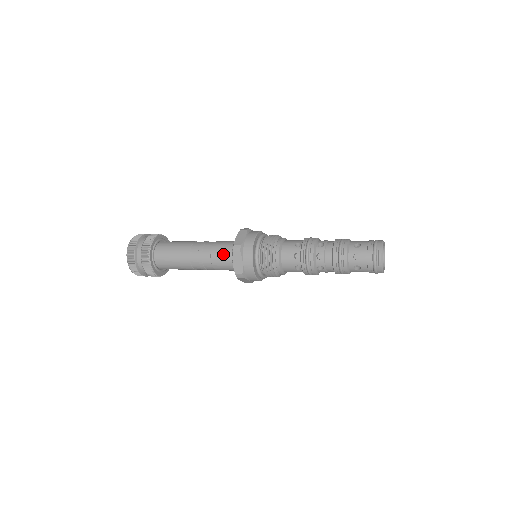
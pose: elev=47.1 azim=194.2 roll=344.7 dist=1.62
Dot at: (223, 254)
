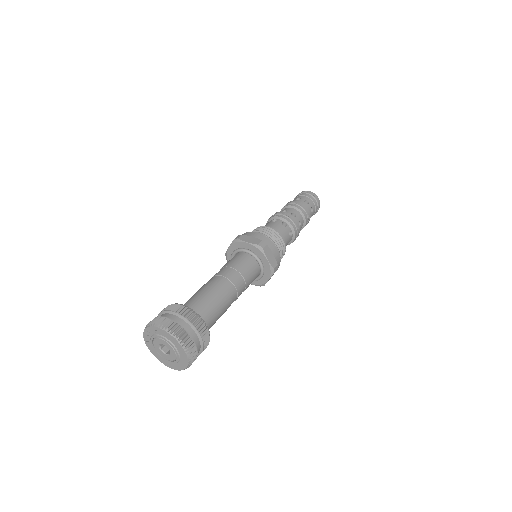
Dot at: (234, 258)
